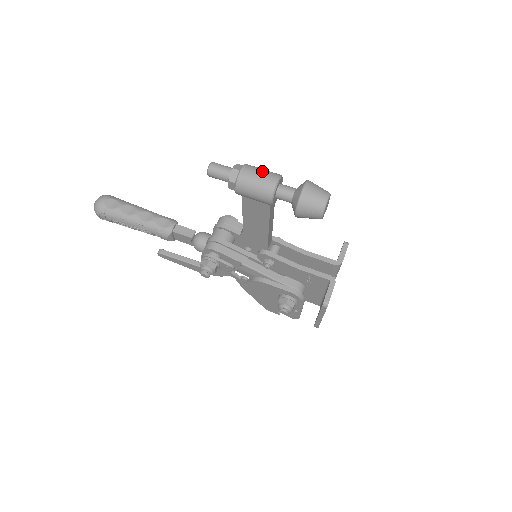
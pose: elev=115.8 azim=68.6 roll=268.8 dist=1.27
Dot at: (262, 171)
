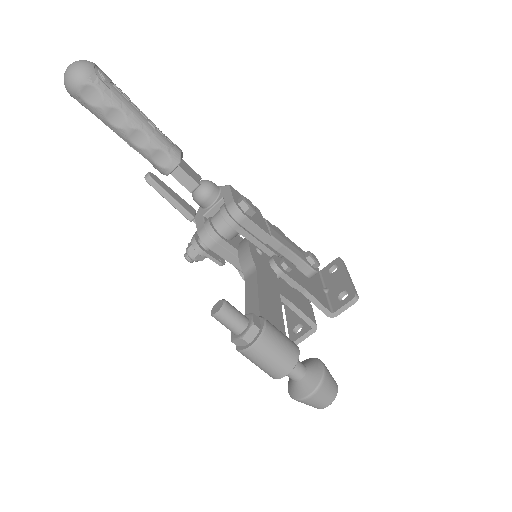
Dot at: (276, 357)
